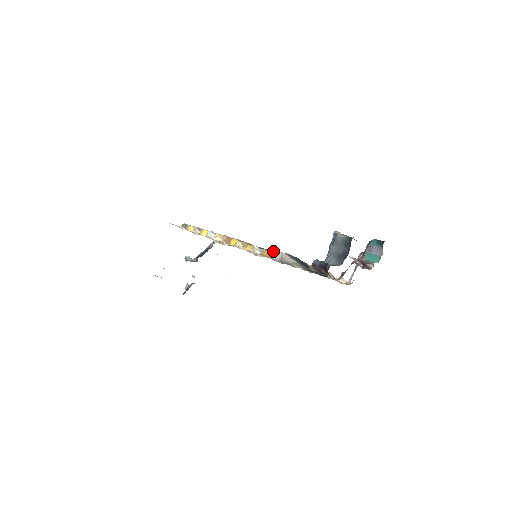
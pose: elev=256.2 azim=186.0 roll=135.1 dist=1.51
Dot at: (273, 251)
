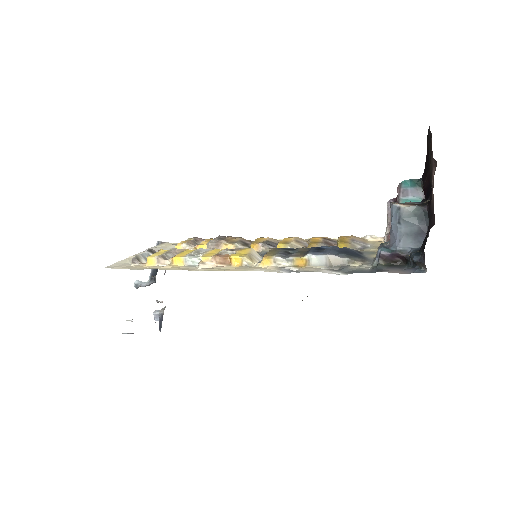
Dot at: (311, 257)
